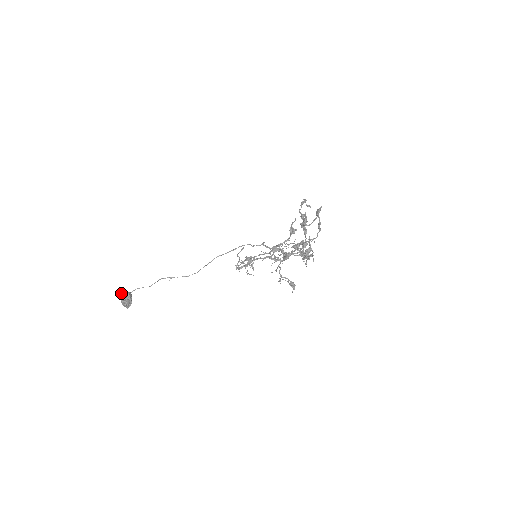
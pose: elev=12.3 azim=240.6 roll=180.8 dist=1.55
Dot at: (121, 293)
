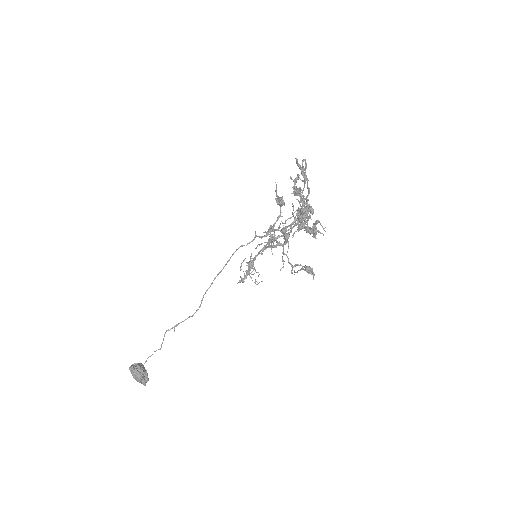
Dot at: (129, 367)
